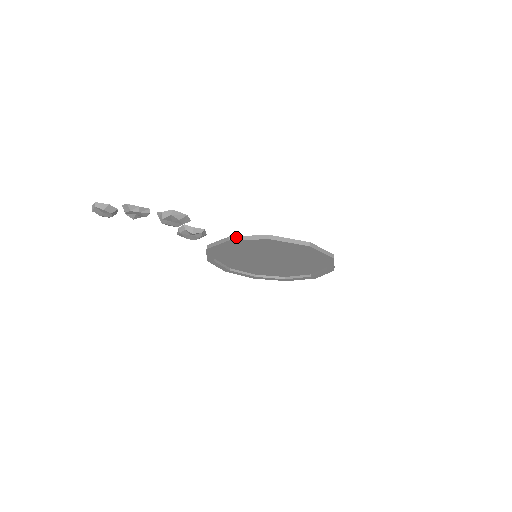
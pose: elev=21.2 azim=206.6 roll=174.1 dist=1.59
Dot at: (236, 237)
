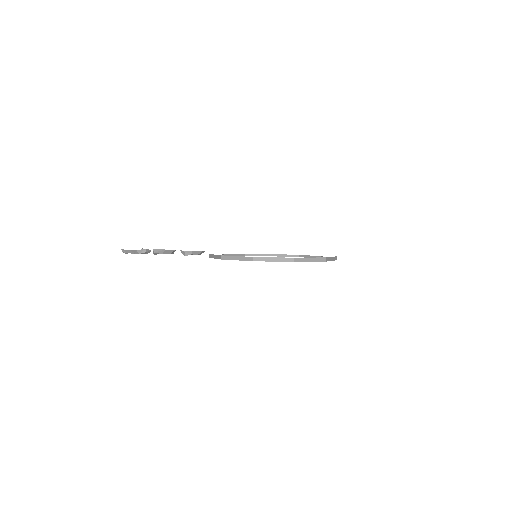
Dot at: (211, 255)
